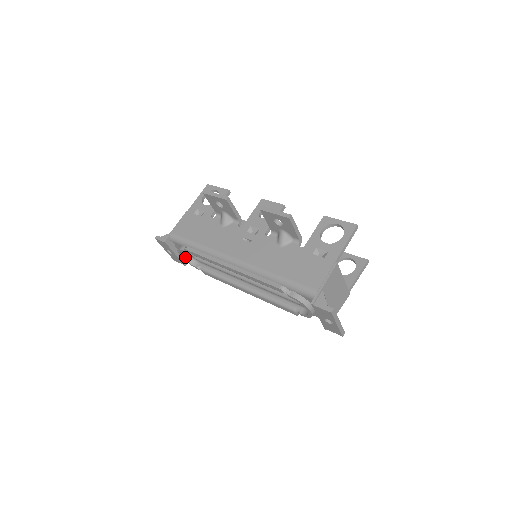
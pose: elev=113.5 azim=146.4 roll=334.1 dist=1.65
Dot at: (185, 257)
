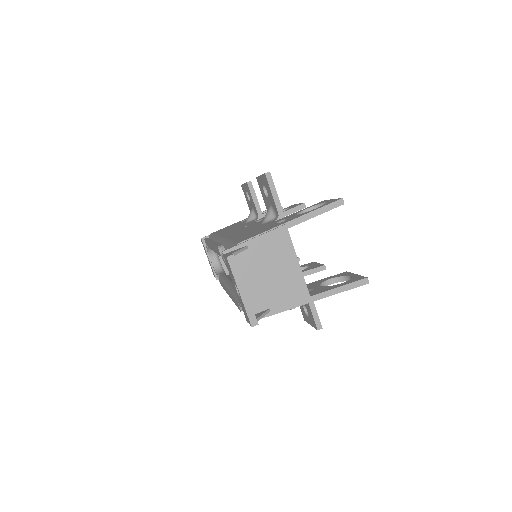
Dot at: (214, 263)
